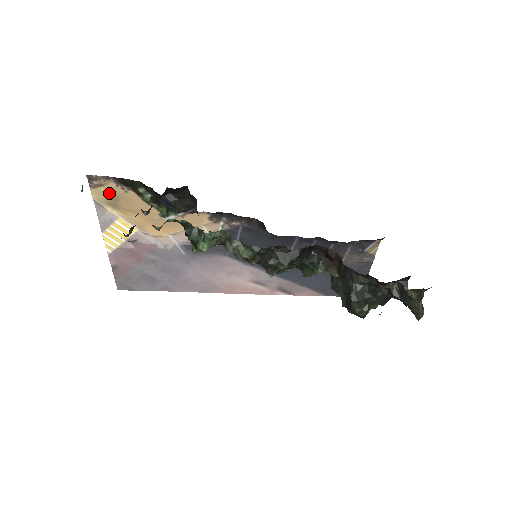
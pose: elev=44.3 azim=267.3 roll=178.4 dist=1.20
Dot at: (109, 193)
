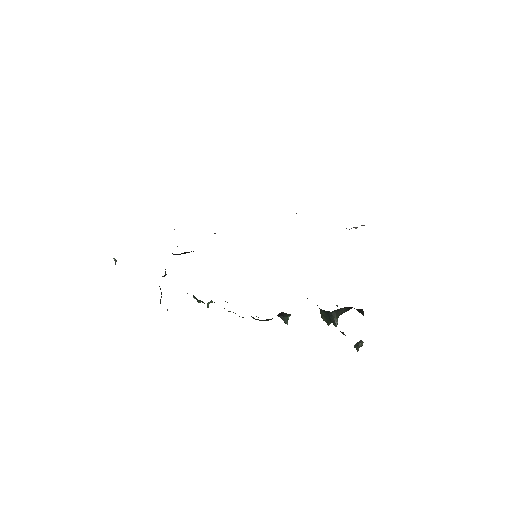
Dot at: occluded
